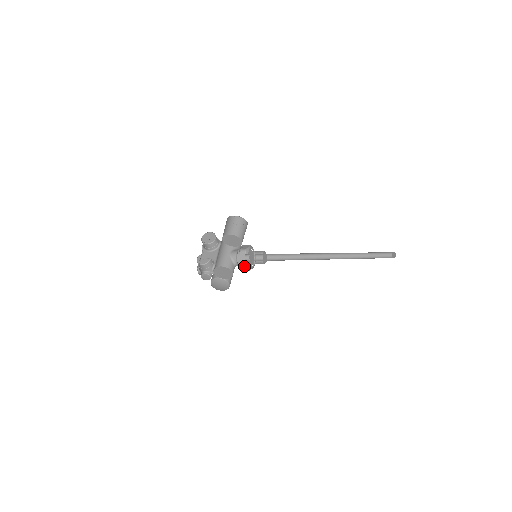
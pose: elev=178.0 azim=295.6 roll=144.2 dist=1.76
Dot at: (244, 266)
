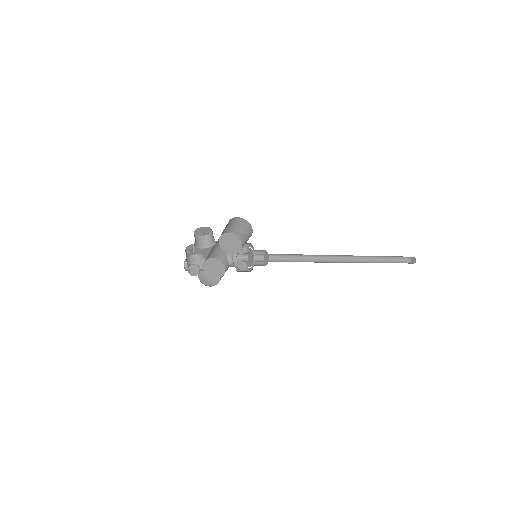
Dot at: (240, 263)
